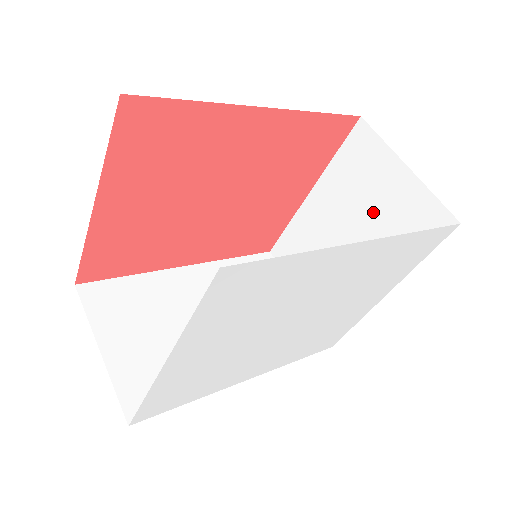
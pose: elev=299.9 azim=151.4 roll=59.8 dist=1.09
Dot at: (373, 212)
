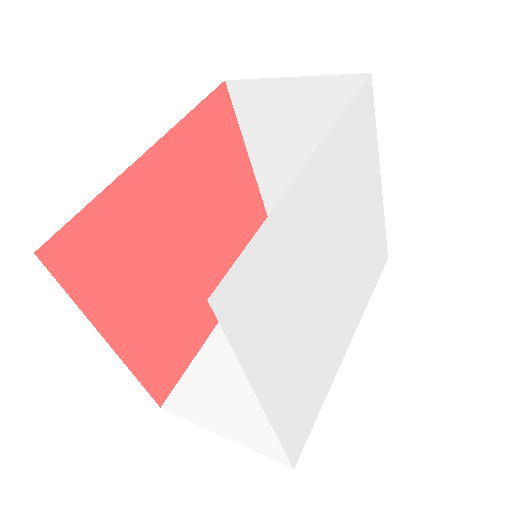
Dot at: (307, 135)
